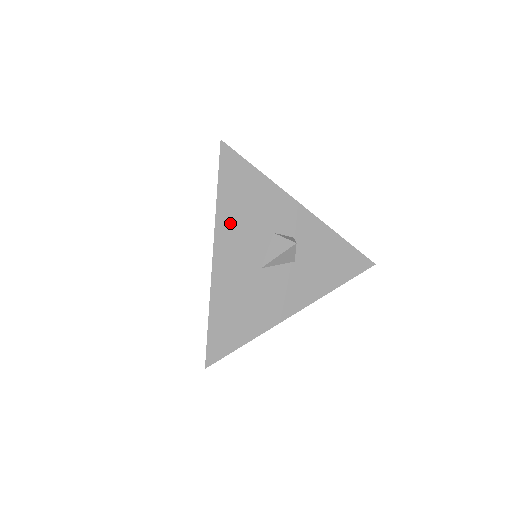
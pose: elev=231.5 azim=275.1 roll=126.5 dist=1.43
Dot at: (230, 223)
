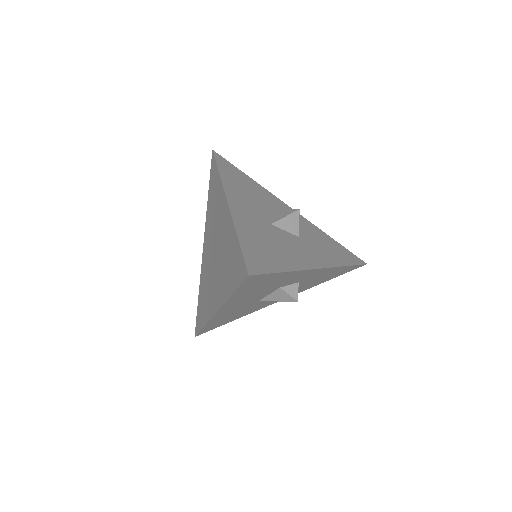
Dot at: (239, 299)
